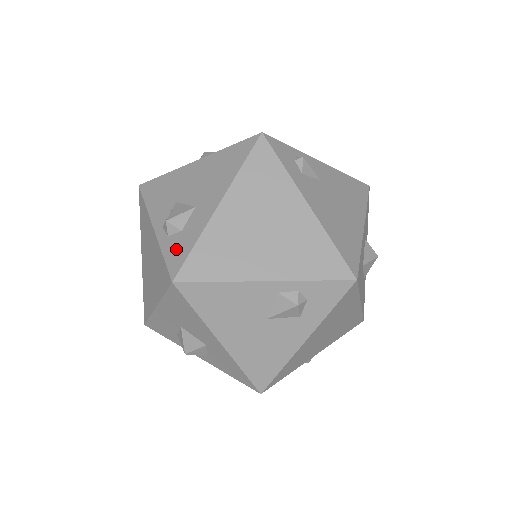
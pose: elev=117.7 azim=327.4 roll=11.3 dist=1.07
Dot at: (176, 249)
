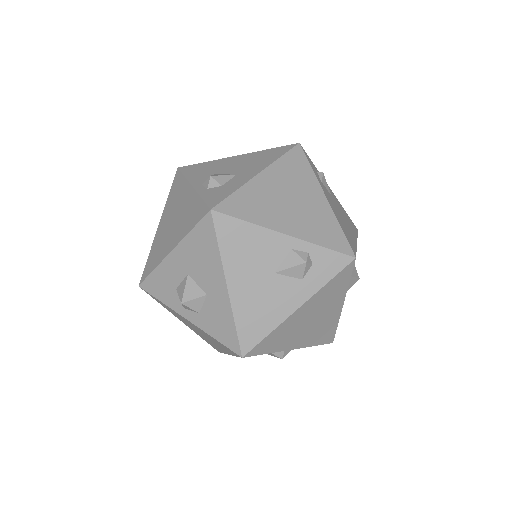
Dot at: (216, 194)
